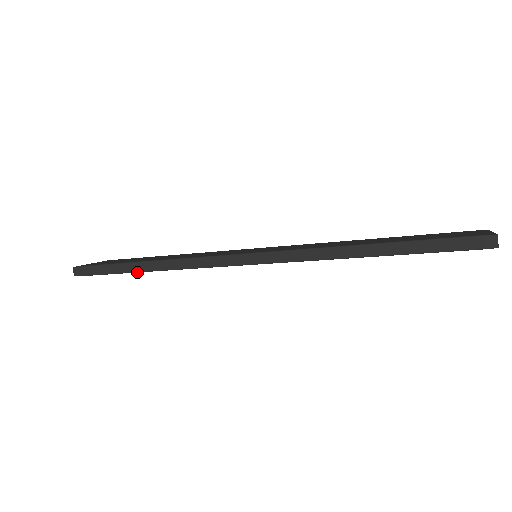
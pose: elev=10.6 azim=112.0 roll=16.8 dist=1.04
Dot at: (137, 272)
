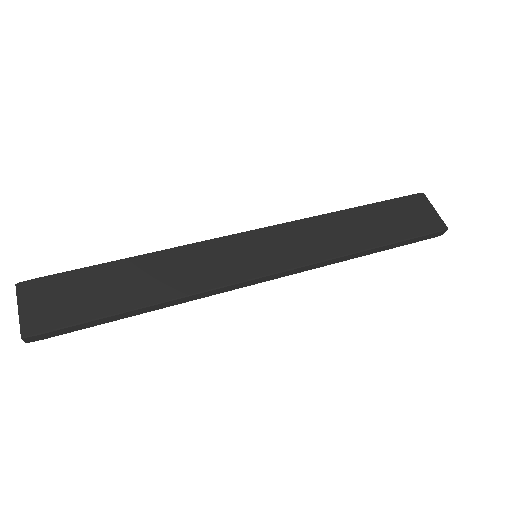
Dot at: occluded
